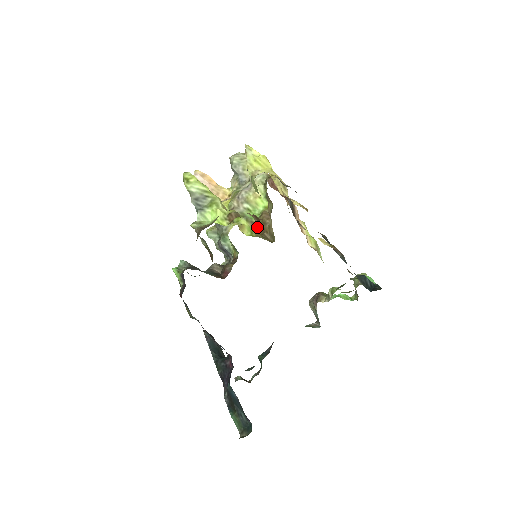
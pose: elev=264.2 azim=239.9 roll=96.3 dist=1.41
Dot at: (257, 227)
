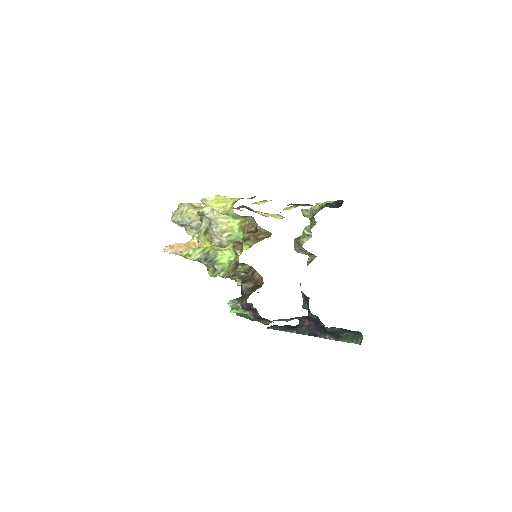
Dot at: (248, 239)
